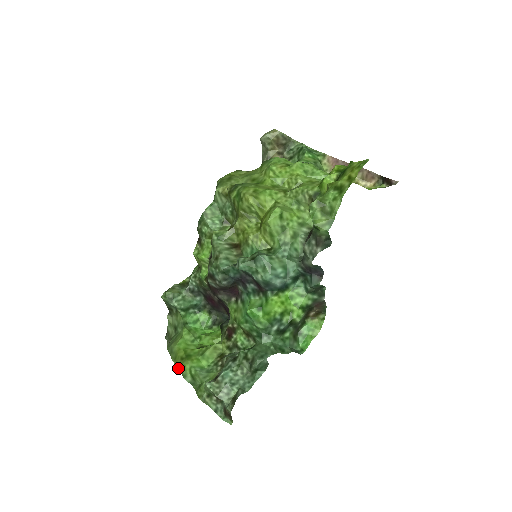
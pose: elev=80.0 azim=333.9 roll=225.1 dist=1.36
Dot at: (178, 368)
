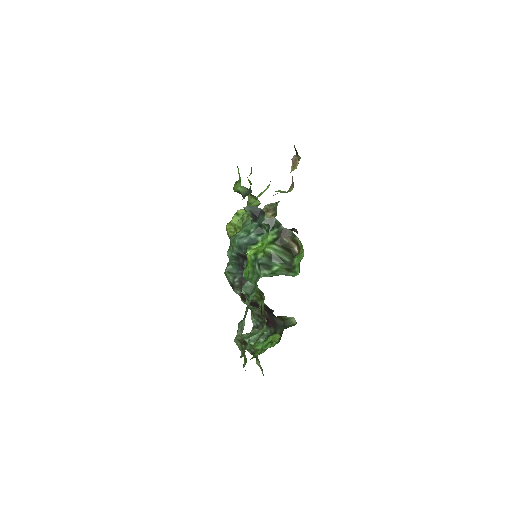
Dot at: (245, 370)
